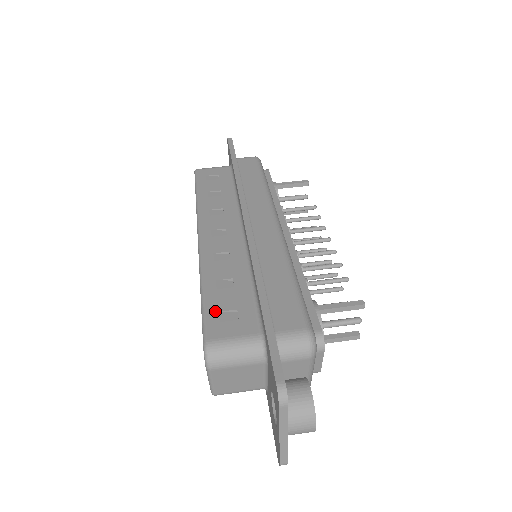
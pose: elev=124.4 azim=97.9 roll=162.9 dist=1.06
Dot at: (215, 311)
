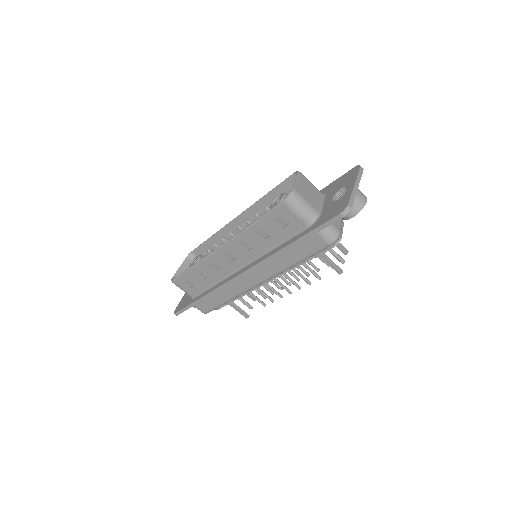
Dot at: (186, 279)
